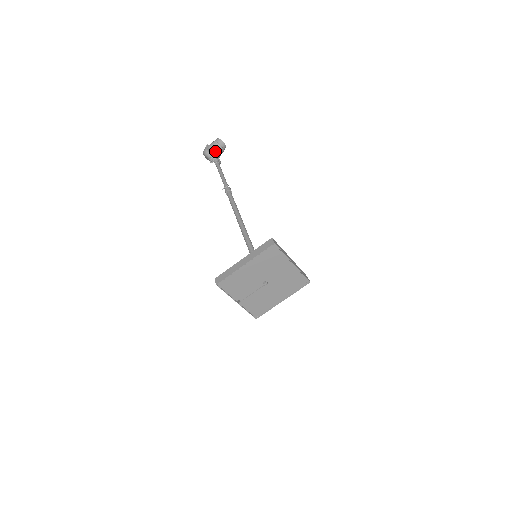
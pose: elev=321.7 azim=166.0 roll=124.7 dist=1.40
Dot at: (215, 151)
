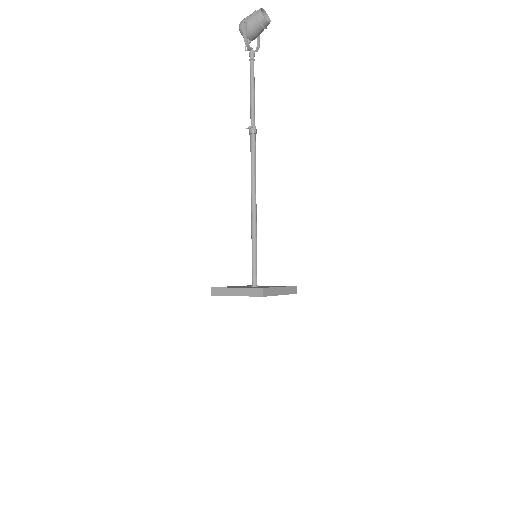
Dot at: (253, 32)
